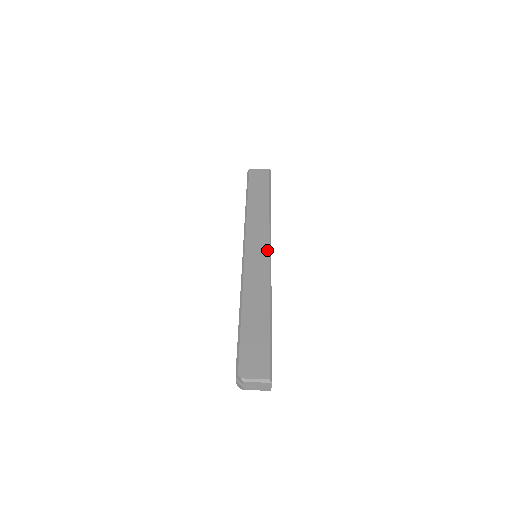
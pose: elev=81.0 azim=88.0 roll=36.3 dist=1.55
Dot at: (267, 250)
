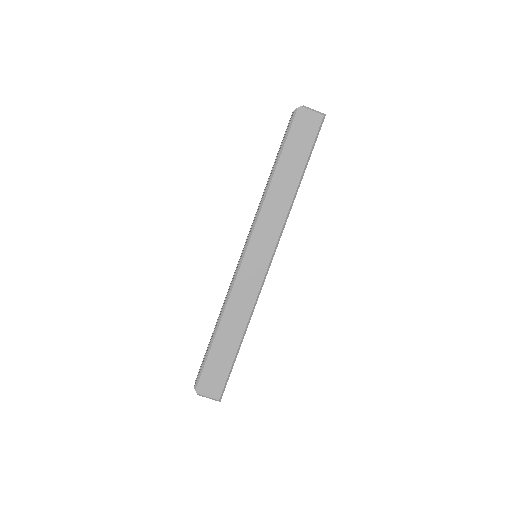
Dot at: (268, 261)
